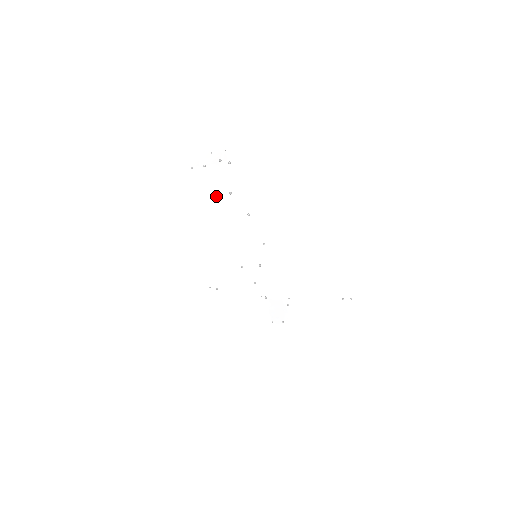
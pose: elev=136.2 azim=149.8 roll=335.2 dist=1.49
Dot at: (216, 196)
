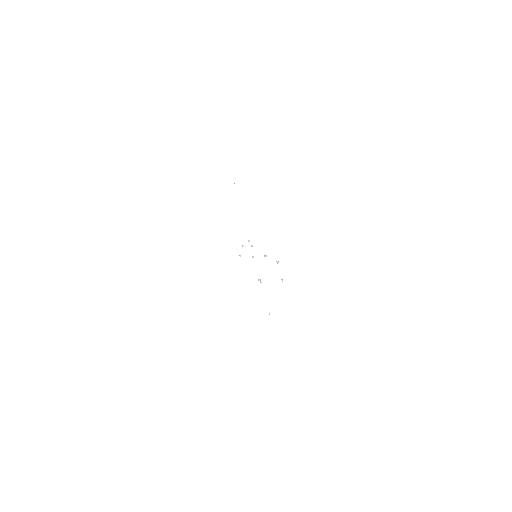
Dot at: occluded
